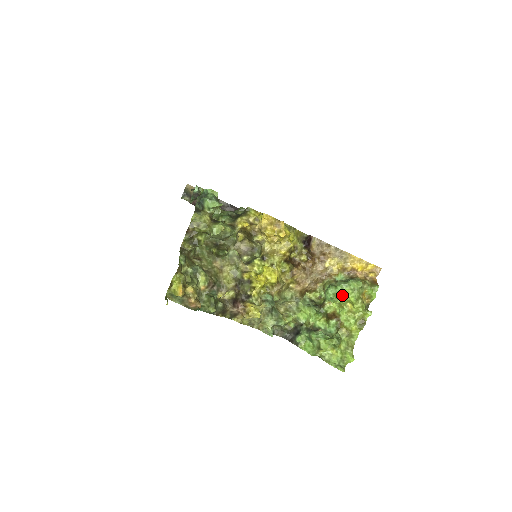
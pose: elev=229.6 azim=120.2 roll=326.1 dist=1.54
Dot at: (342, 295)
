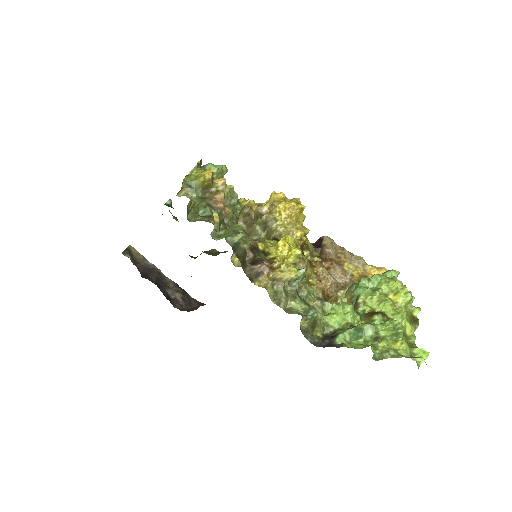
Dot at: (380, 285)
